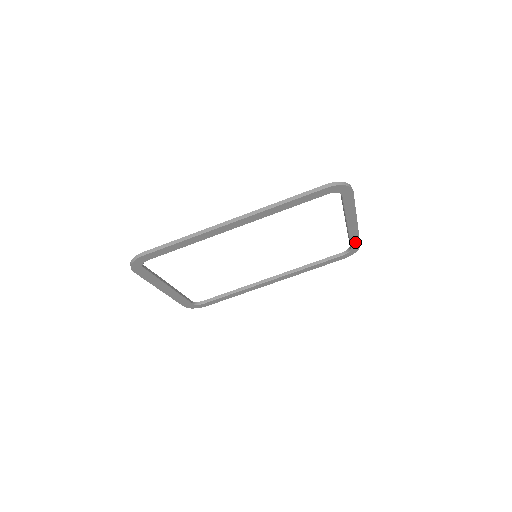
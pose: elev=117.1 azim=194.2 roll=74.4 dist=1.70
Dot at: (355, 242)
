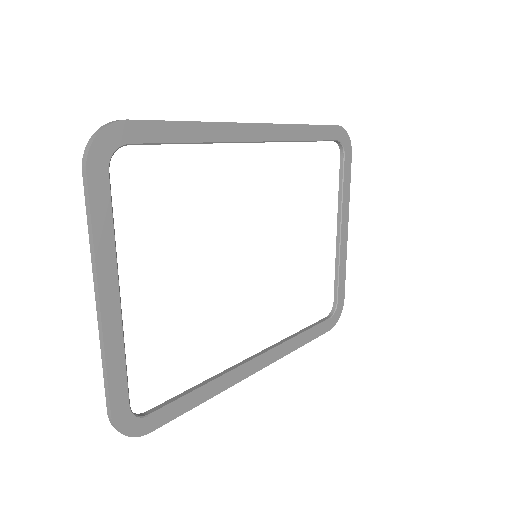
Dot at: (341, 287)
